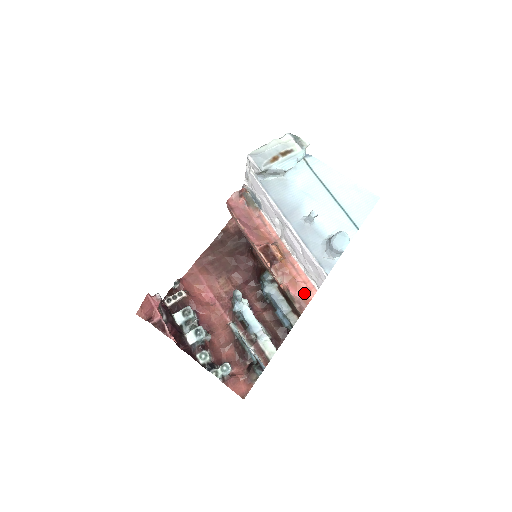
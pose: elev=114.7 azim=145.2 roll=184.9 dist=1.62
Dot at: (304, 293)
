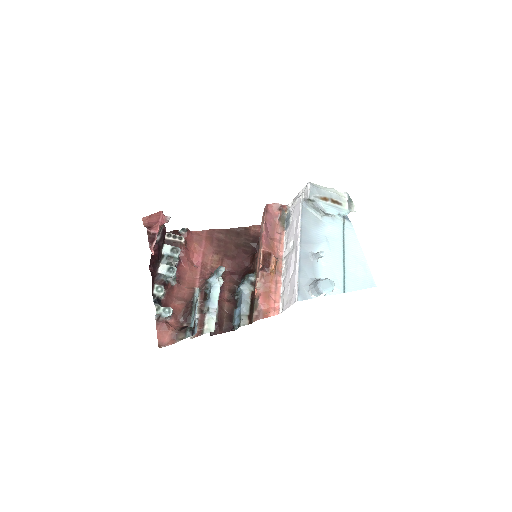
Dot at: (268, 308)
